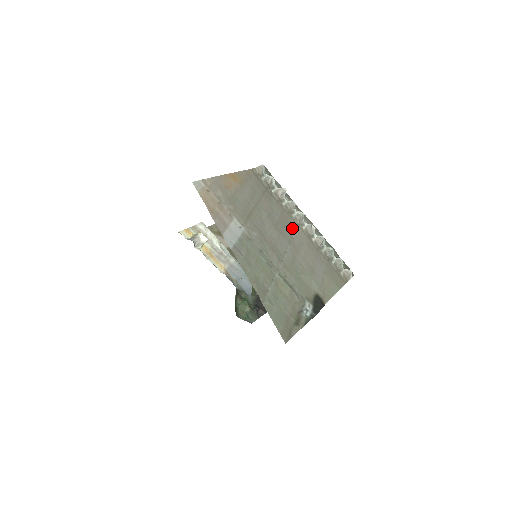
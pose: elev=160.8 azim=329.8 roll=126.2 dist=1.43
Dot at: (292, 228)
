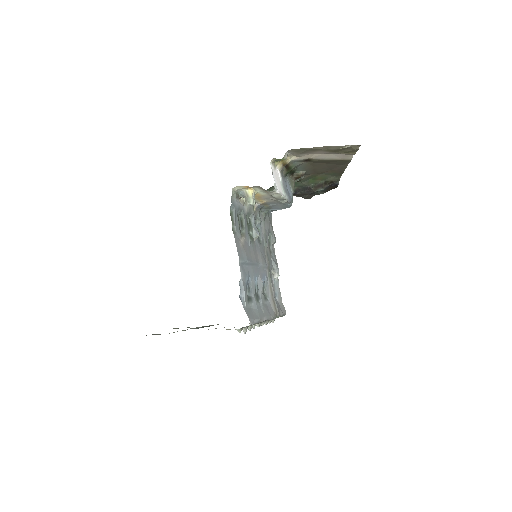
Dot at: occluded
